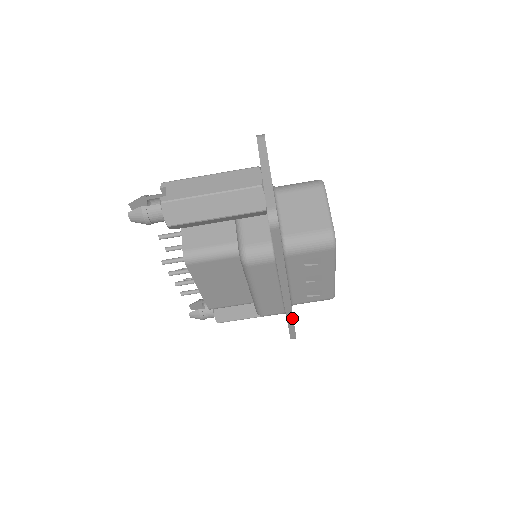
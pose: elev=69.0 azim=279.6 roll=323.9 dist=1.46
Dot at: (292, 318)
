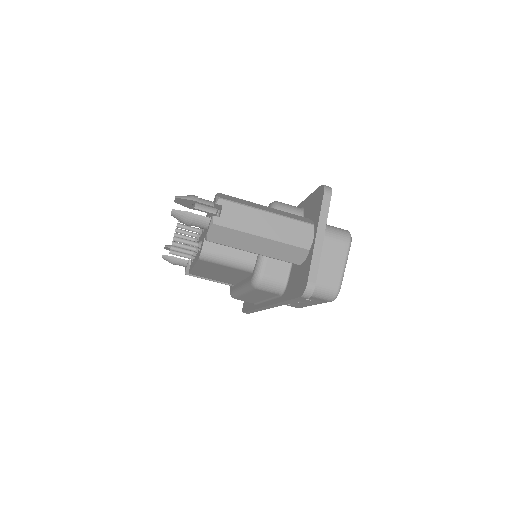
Dot at: occluded
